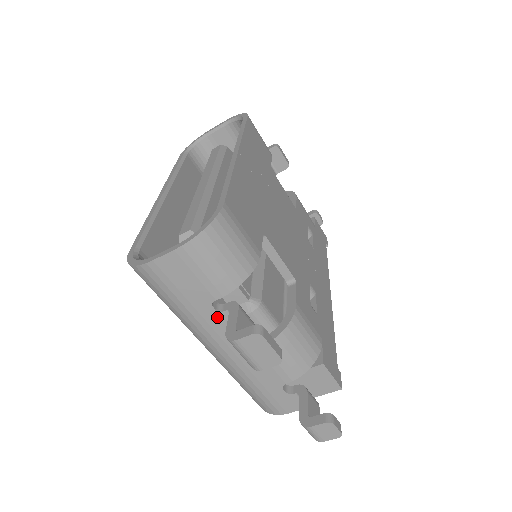
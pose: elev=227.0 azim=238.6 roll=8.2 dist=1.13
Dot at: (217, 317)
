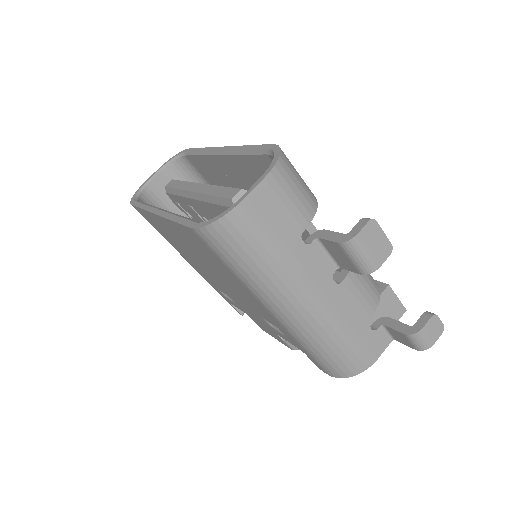
Dot at: (307, 252)
